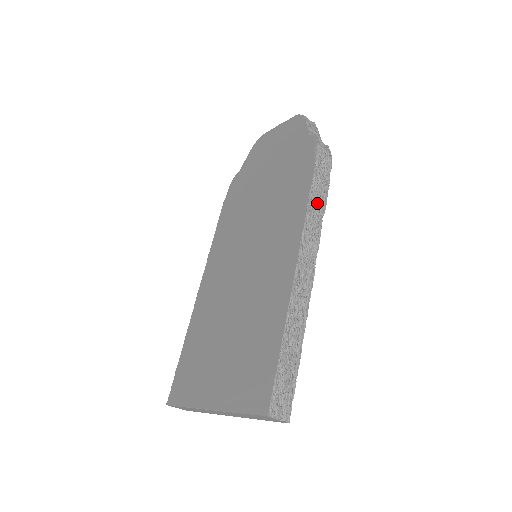
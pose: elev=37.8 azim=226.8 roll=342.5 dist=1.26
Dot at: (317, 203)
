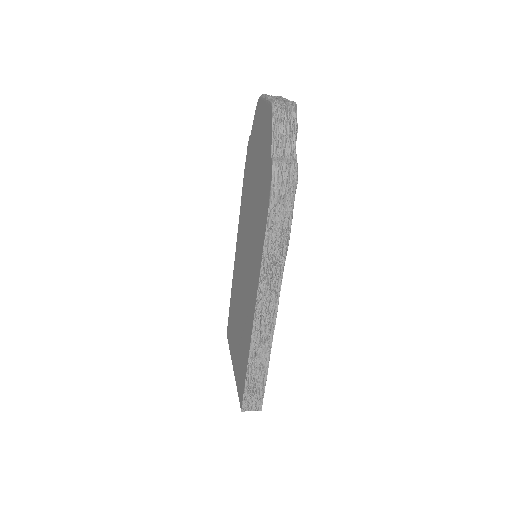
Dot at: (275, 249)
